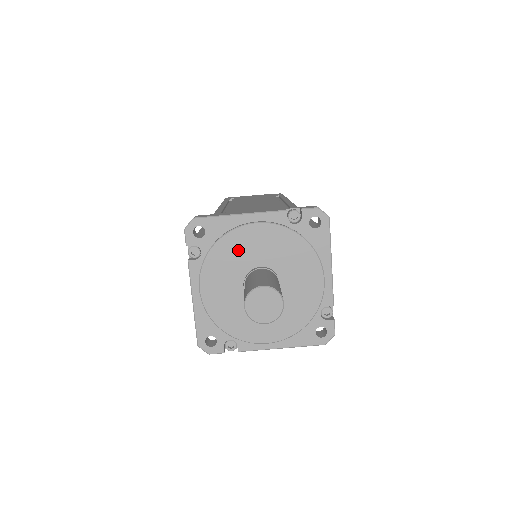
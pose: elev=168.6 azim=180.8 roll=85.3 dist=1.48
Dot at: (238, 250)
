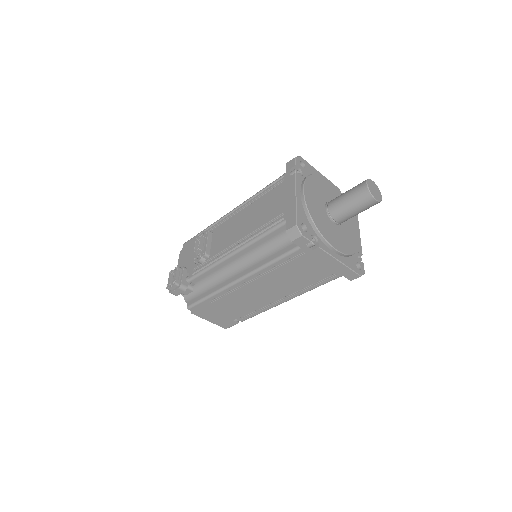
Dot at: (323, 187)
